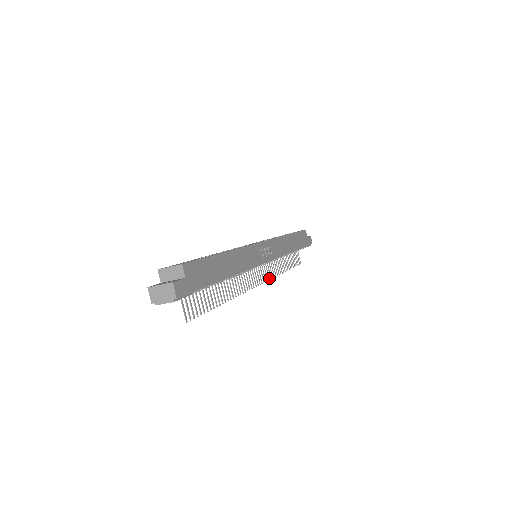
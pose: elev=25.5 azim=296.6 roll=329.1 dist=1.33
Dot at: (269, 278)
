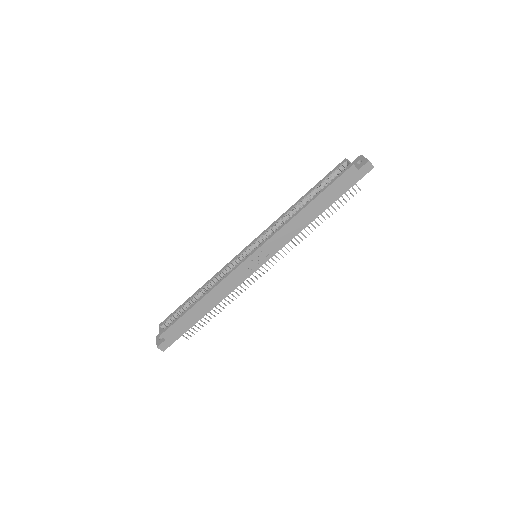
Dot at: occluded
